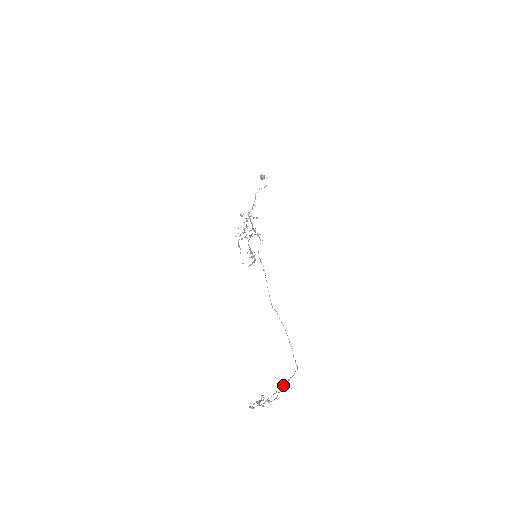
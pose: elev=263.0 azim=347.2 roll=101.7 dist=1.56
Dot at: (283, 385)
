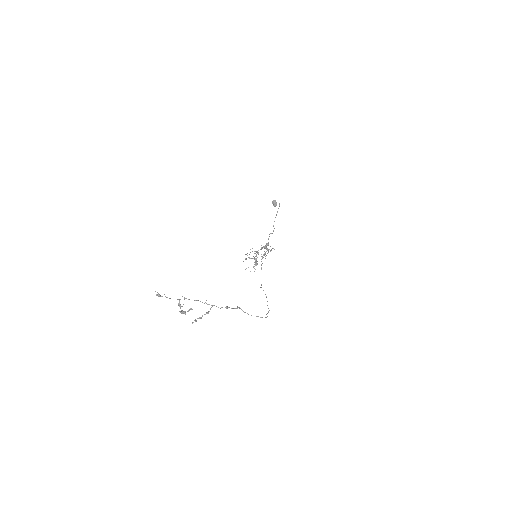
Dot at: occluded
